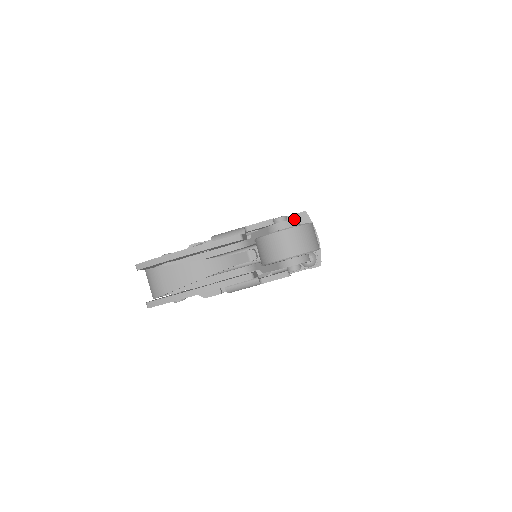
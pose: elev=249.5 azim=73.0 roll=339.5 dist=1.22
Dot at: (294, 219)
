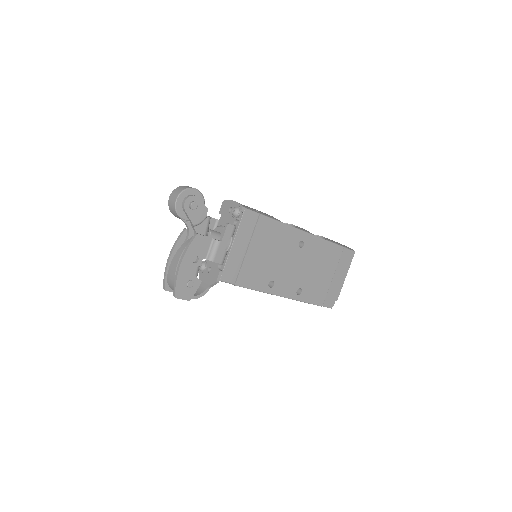
Dot at: occluded
